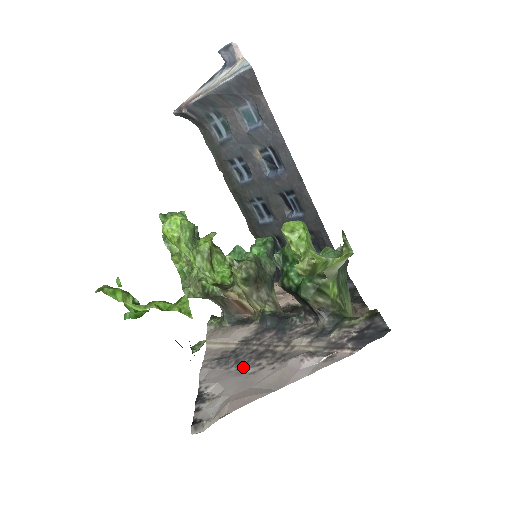
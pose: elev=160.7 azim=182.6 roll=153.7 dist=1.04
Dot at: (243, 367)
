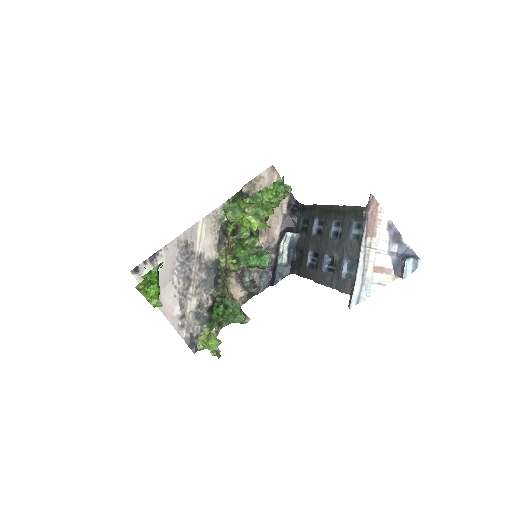
Dot at: (178, 272)
